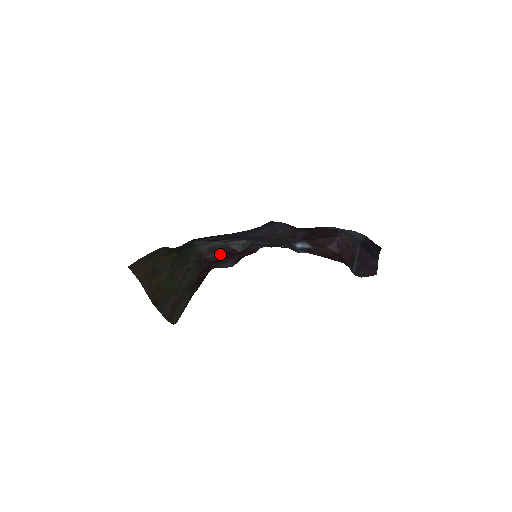
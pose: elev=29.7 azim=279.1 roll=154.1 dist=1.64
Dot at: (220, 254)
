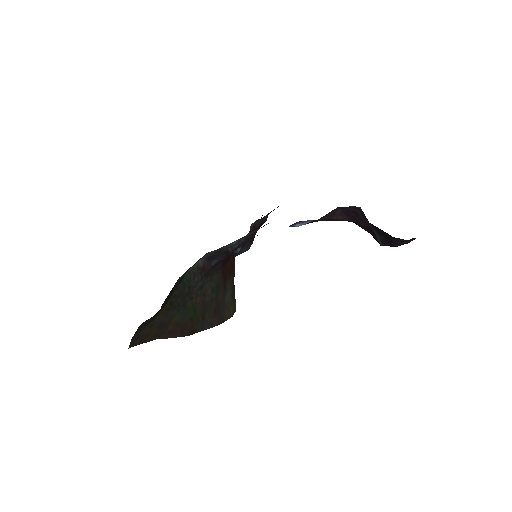
Dot at: (223, 256)
